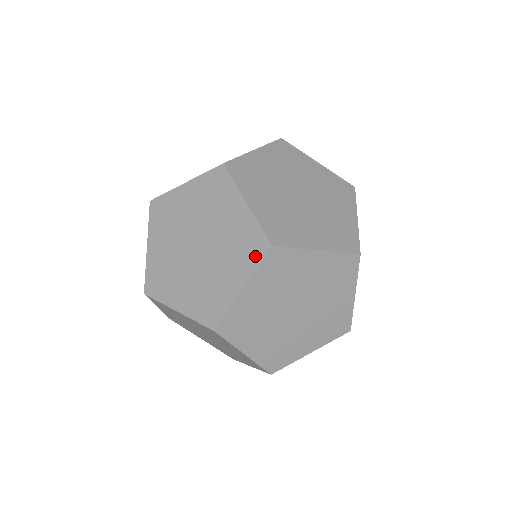
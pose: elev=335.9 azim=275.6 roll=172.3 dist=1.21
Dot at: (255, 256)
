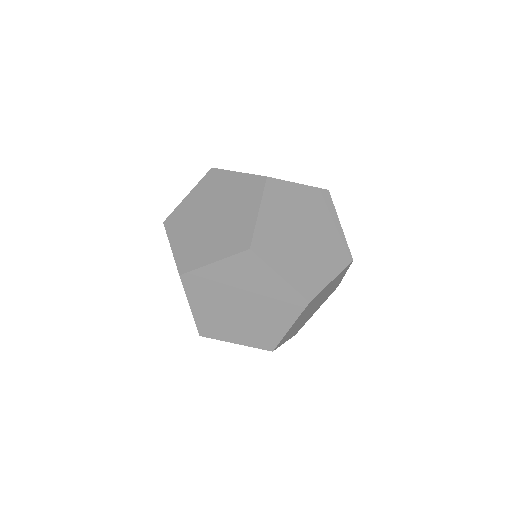
Dot at: (297, 309)
